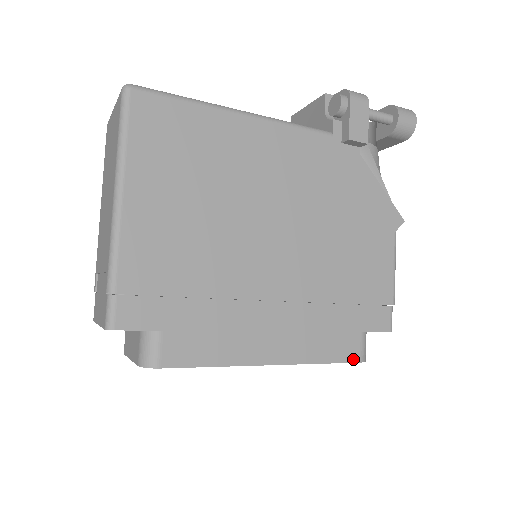
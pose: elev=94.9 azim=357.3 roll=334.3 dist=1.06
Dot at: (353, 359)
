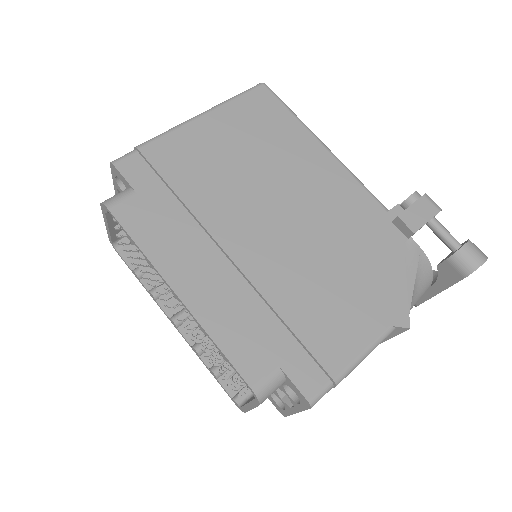
Dot at: (247, 377)
